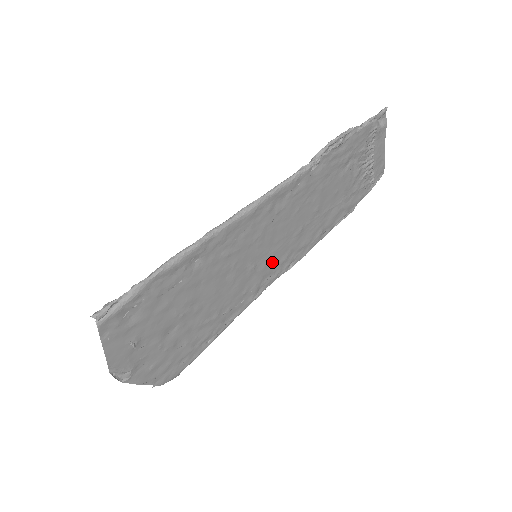
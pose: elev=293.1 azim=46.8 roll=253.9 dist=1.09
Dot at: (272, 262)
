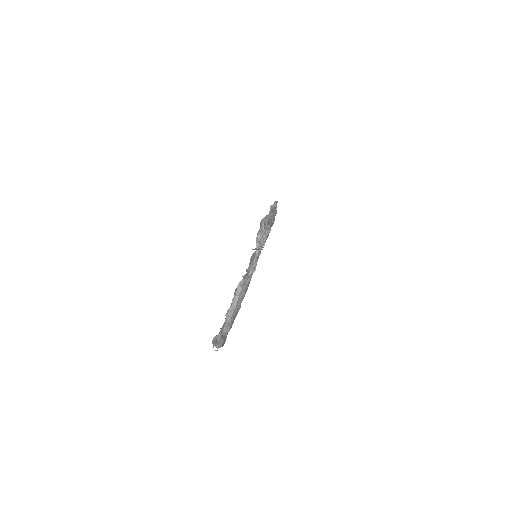
Dot at: occluded
